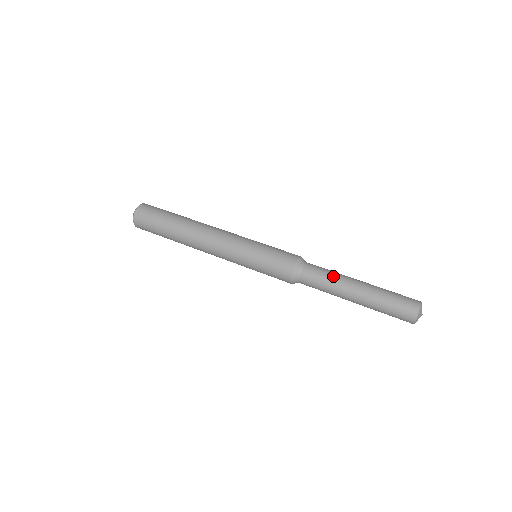
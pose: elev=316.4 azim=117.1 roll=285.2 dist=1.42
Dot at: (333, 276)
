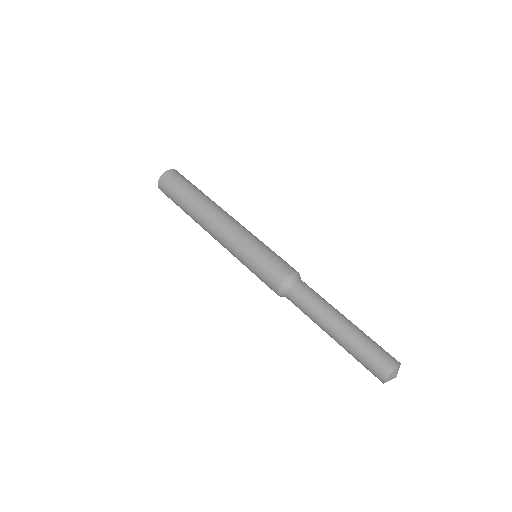
Dot at: (317, 306)
